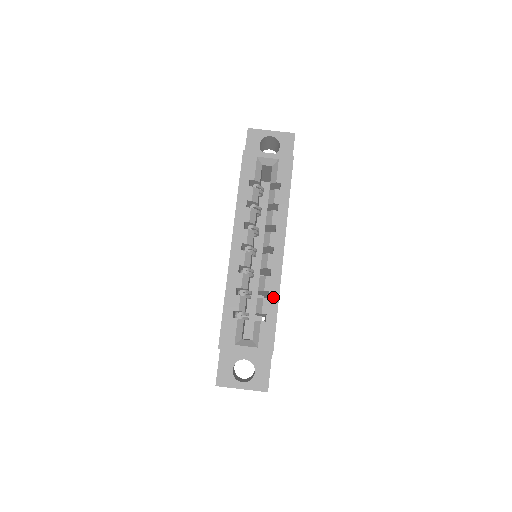
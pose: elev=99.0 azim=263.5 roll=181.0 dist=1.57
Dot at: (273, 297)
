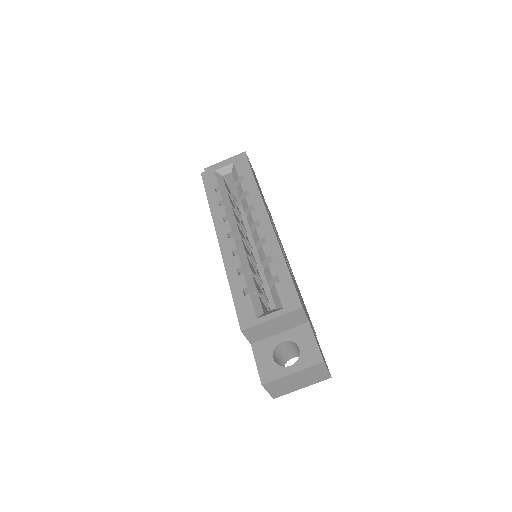
Dot at: (277, 258)
